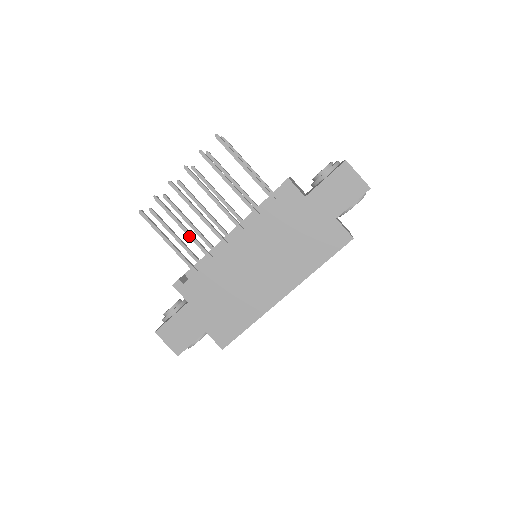
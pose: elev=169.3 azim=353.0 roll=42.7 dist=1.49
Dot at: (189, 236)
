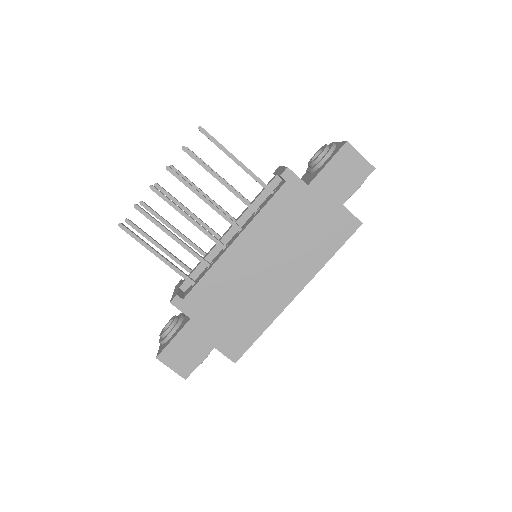
Dot at: (181, 245)
